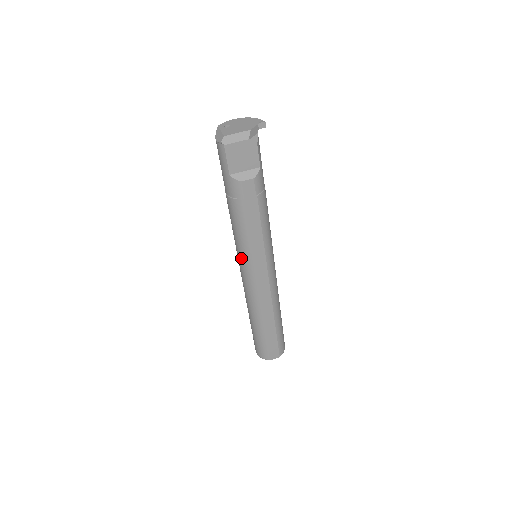
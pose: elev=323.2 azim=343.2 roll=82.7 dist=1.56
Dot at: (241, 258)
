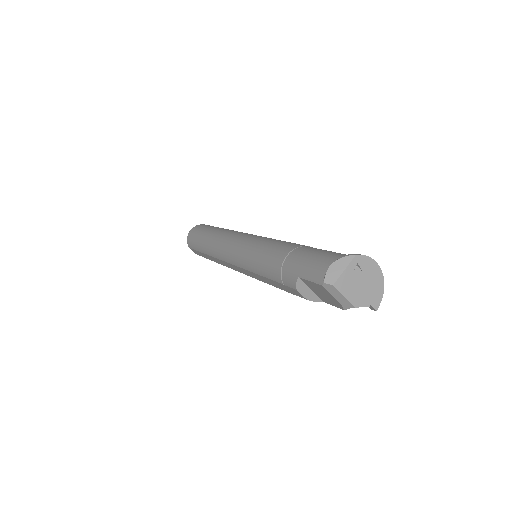
Dot at: (241, 253)
